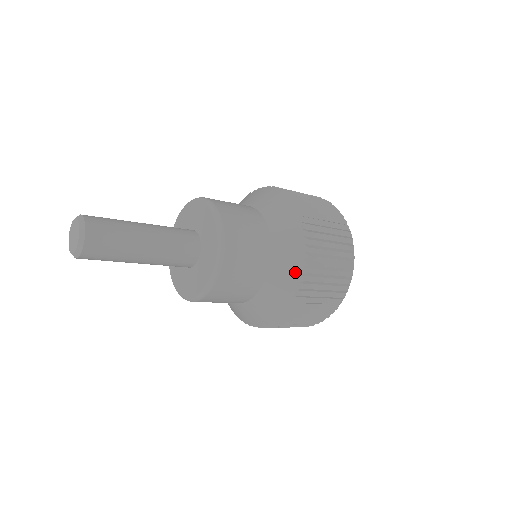
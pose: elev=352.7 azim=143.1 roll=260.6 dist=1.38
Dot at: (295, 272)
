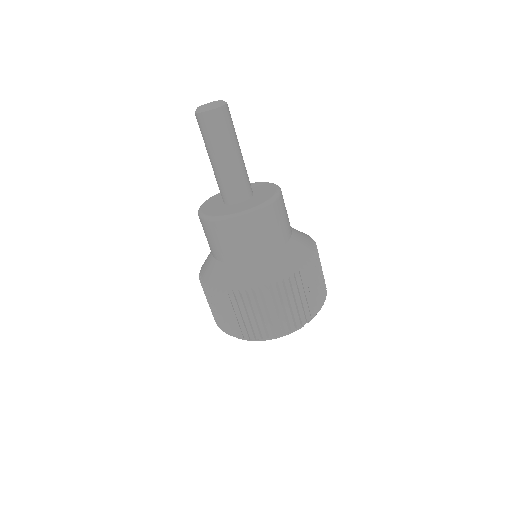
Dot at: (300, 260)
